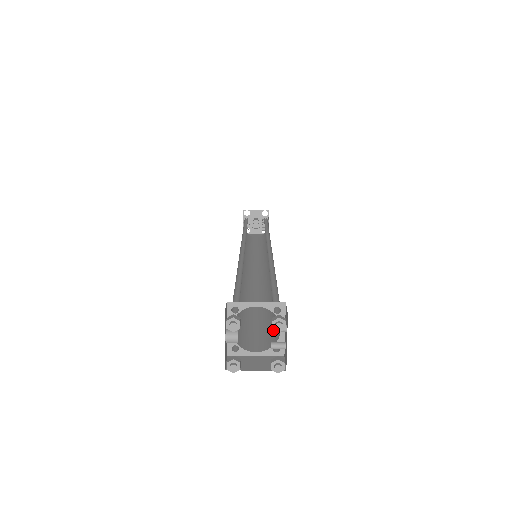
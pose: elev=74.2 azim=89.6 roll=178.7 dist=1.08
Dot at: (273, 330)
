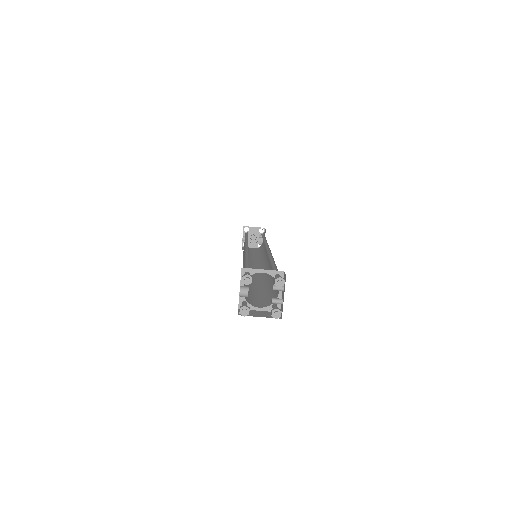
Dot at: (274, 288)
